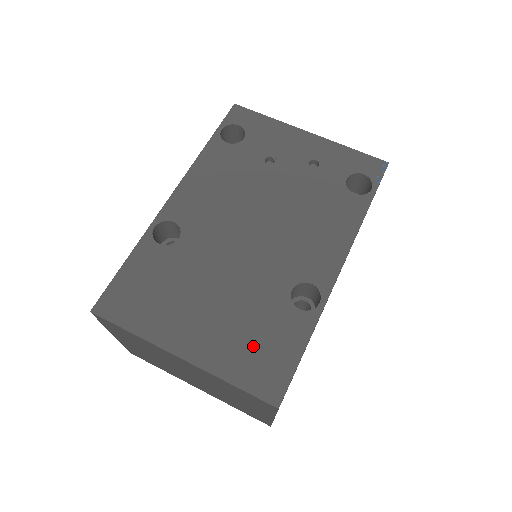
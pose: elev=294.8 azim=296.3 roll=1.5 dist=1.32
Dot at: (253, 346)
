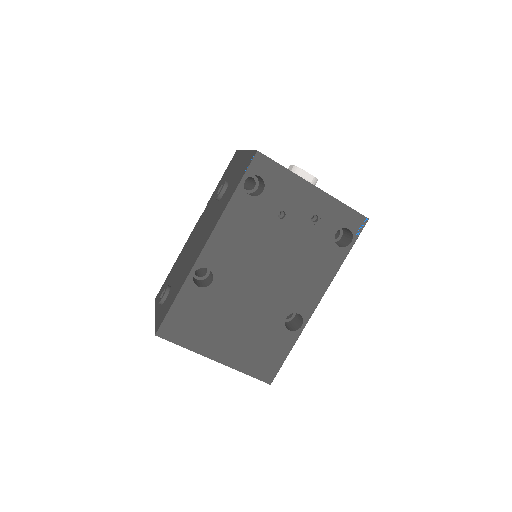
Dot at: (259, 353)
